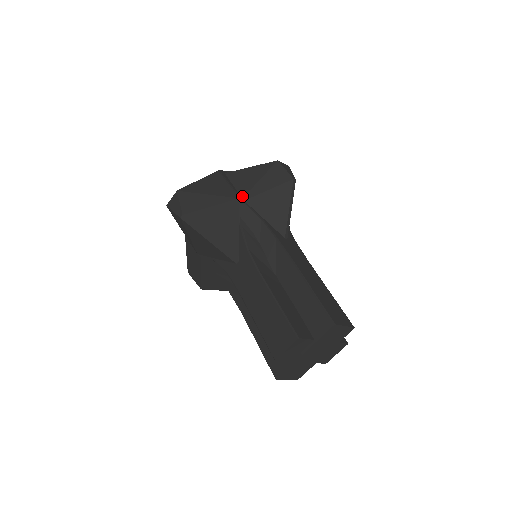
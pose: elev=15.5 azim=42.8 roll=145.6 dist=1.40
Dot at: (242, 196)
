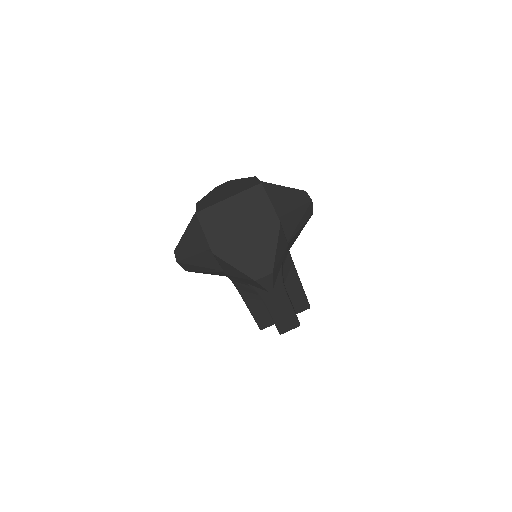
Dot at: (288, 240)
